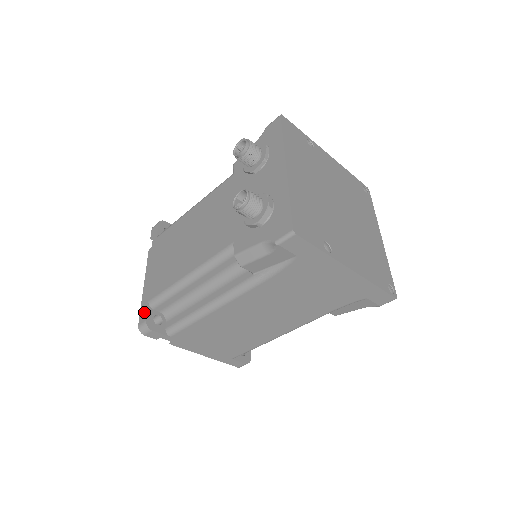
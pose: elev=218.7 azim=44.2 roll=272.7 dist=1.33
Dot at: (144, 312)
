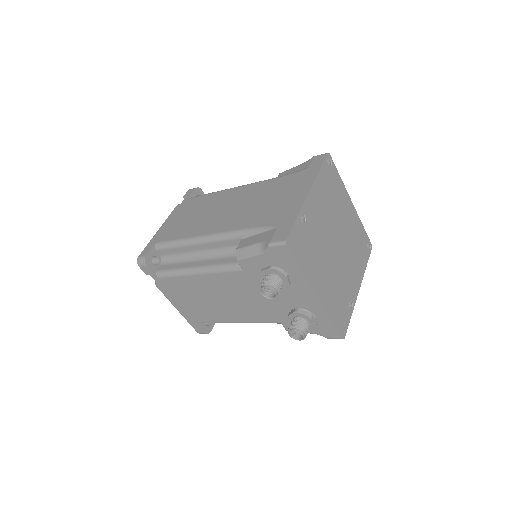
Dot at: (198, 328)
